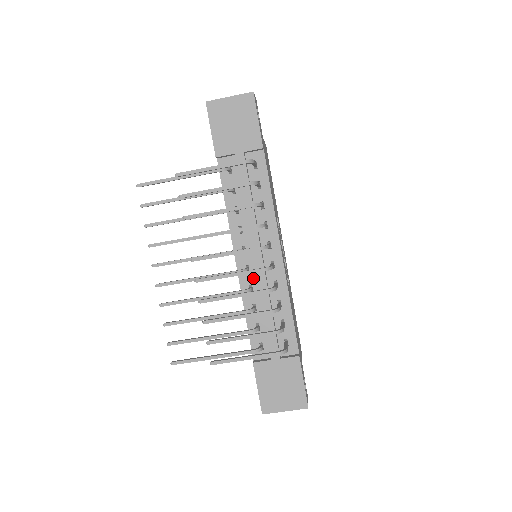
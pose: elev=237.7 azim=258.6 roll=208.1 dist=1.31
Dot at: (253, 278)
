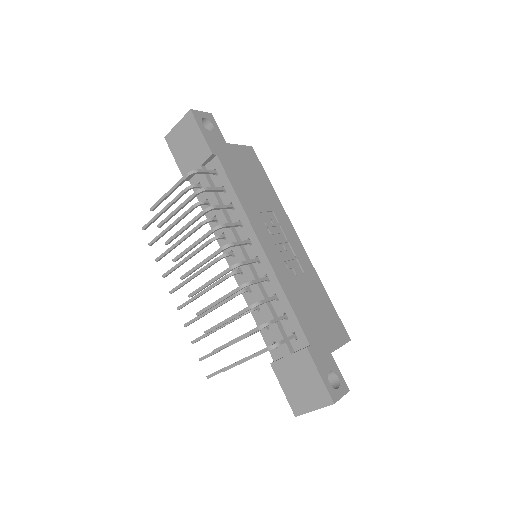
Dot at: occluded
